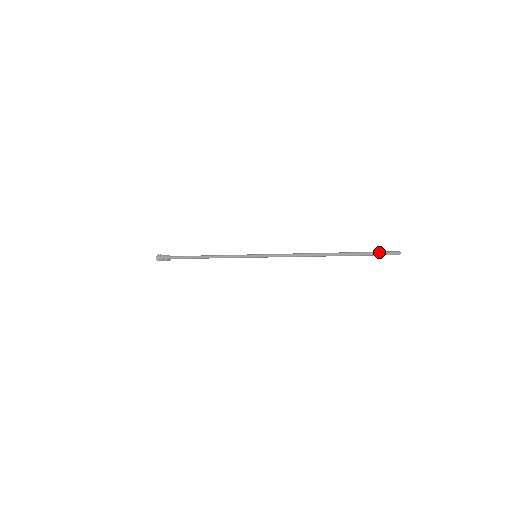
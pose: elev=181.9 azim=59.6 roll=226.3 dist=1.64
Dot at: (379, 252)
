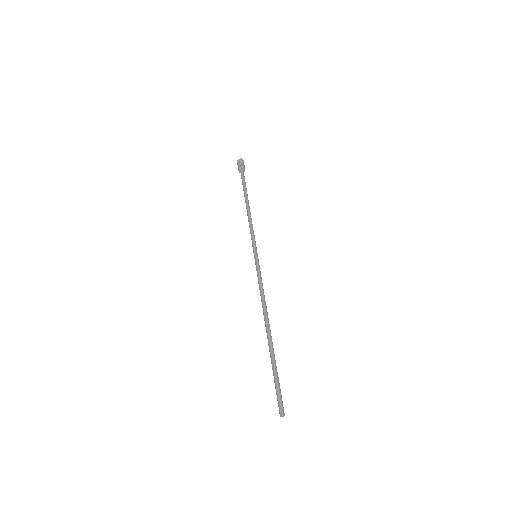
Dot at: (276, 392)
